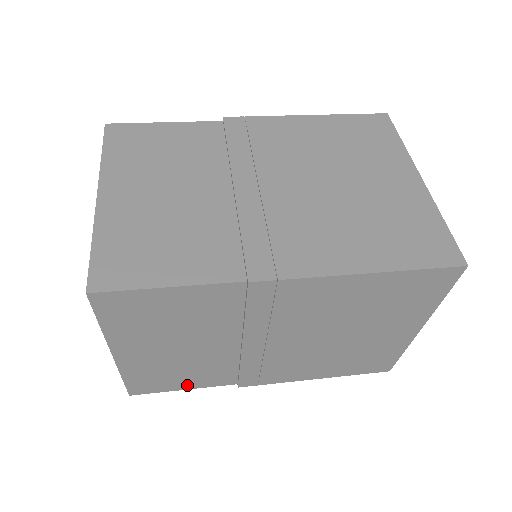
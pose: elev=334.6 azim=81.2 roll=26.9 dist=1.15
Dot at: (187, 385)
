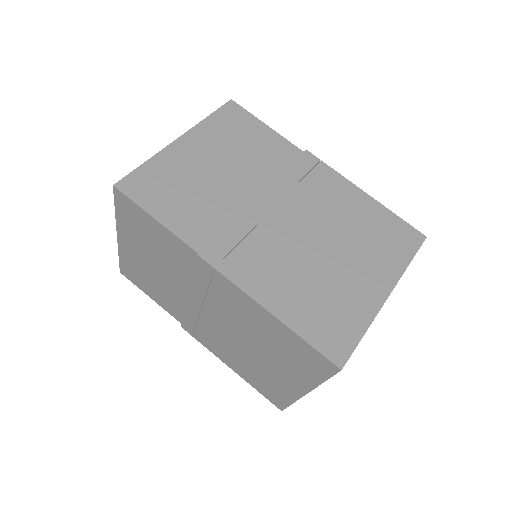
Dot at: (153, 296)
